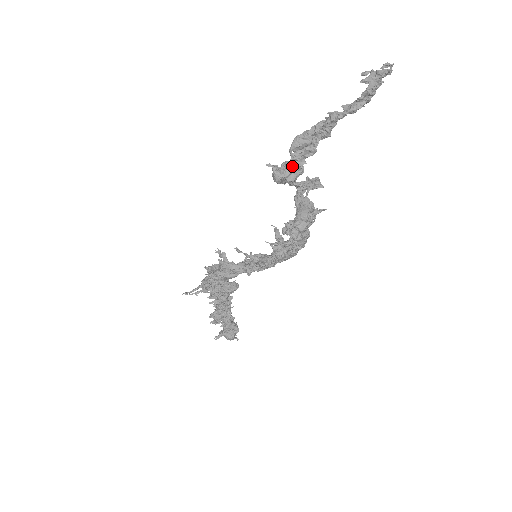
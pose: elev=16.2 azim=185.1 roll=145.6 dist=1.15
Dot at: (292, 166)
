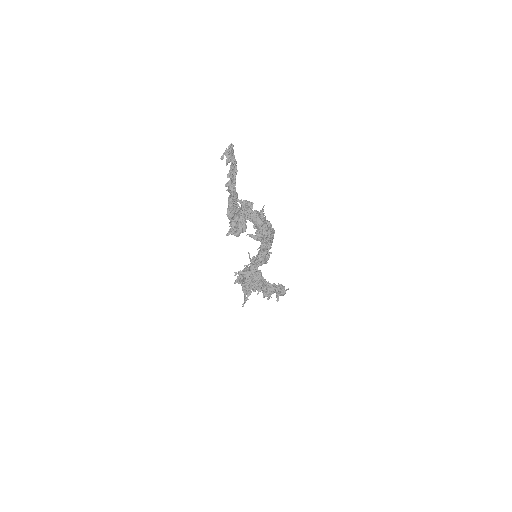
Dot at: (239, 225)
